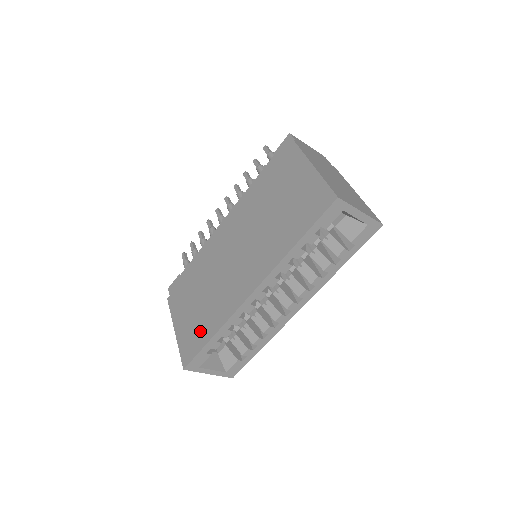
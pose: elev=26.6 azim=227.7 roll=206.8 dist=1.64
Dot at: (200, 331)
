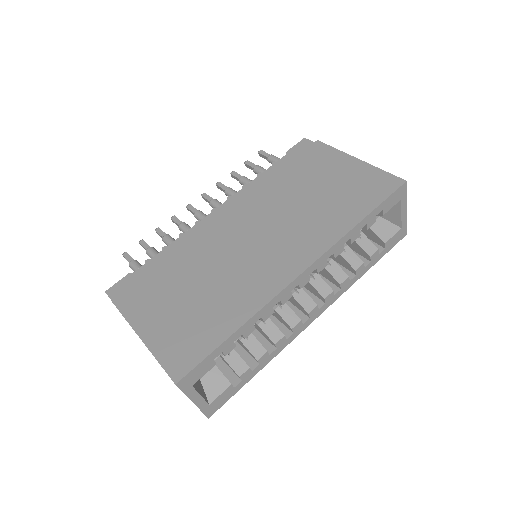
Dot at: (205, 328)
